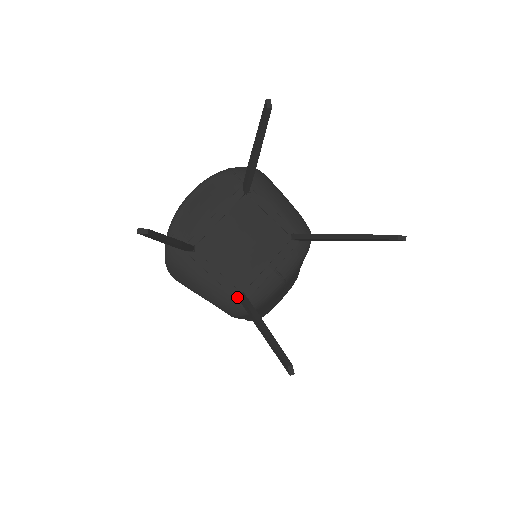
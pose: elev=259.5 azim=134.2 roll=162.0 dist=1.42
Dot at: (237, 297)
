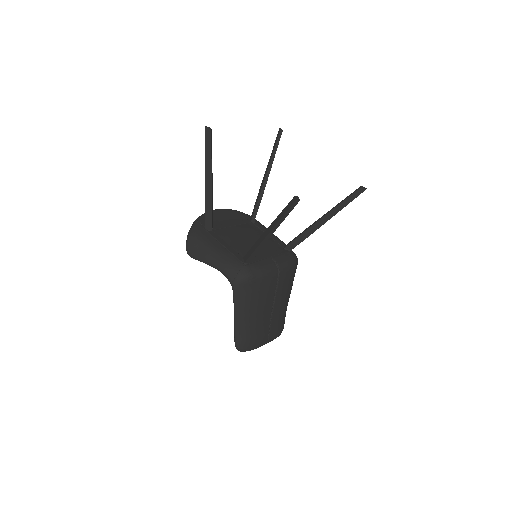
Dot at: (241, 260)
